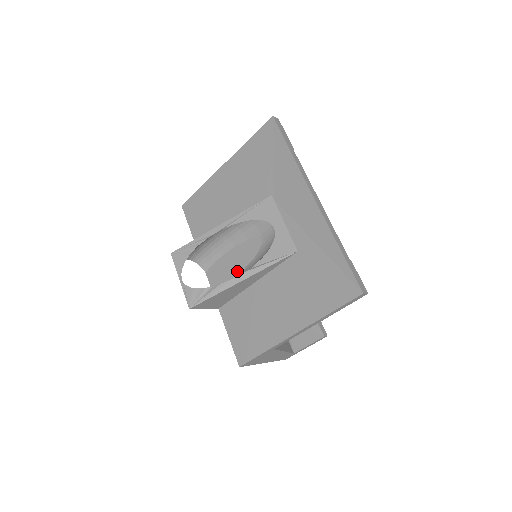
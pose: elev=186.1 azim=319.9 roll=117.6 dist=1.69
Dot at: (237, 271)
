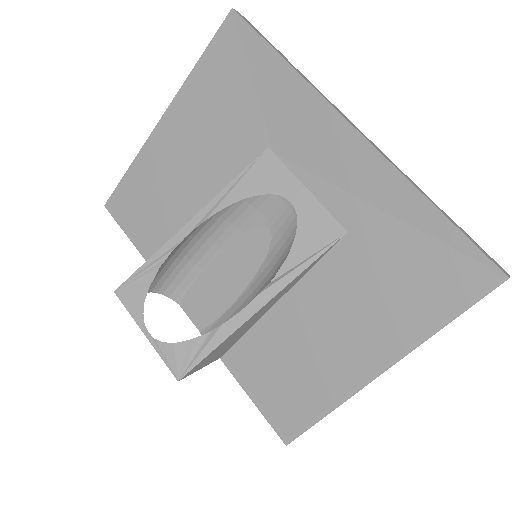
Dot at: (237, 290)
